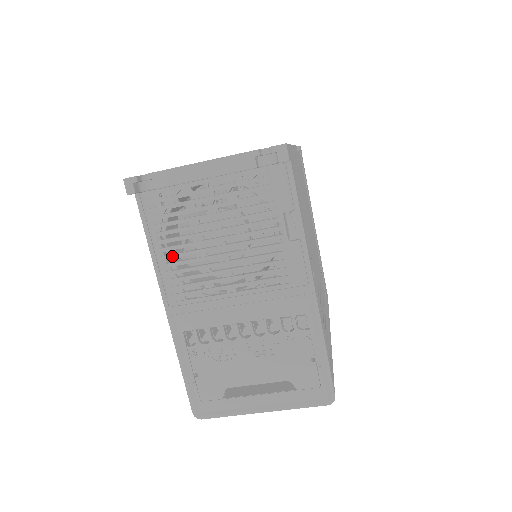
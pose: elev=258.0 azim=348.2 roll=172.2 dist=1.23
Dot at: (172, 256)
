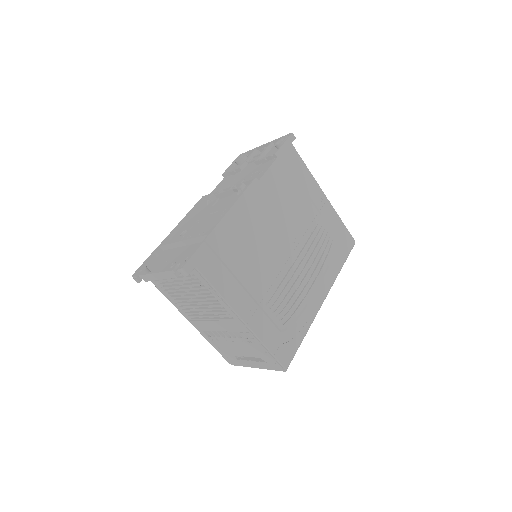
Dot at: (177, 301)
